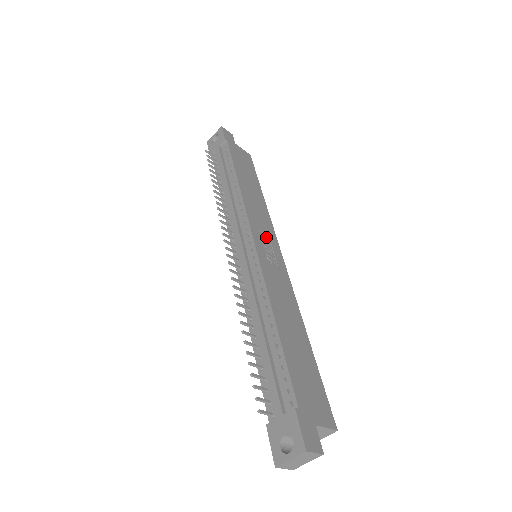
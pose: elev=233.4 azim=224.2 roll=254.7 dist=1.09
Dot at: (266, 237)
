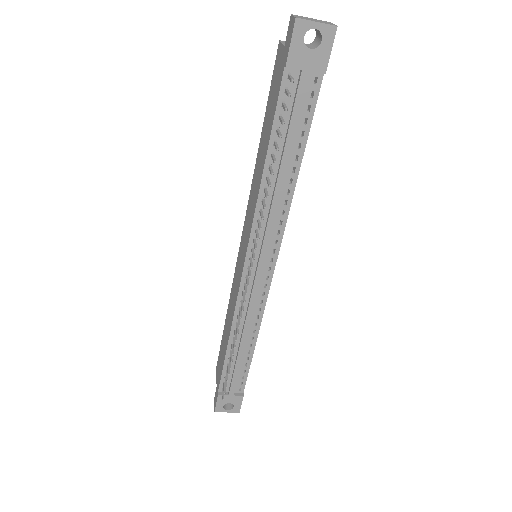
Dot at: occluded
